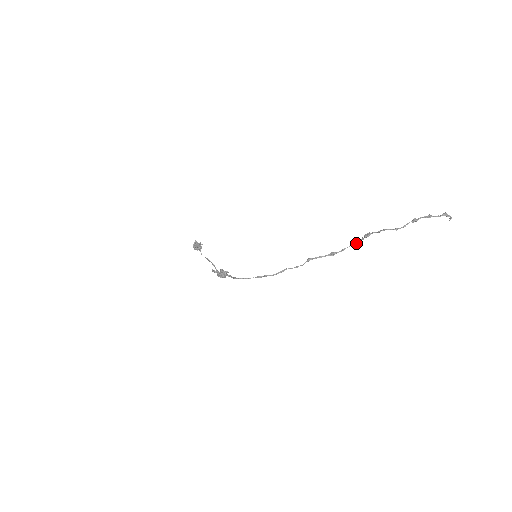
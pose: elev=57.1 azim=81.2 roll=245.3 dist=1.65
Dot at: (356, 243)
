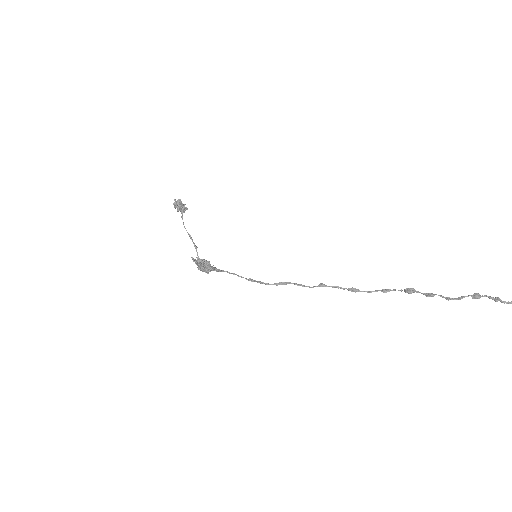
Dot at: (390, 290)
